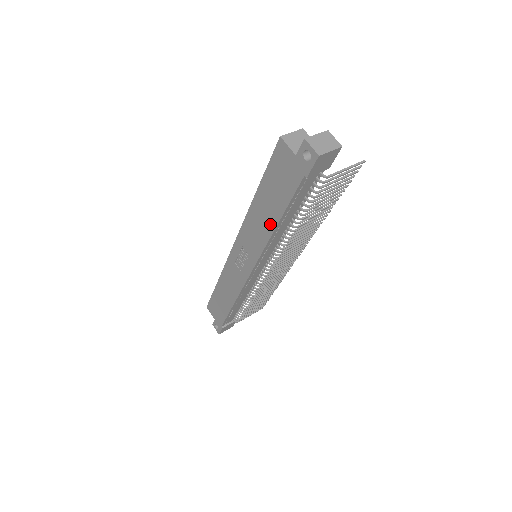
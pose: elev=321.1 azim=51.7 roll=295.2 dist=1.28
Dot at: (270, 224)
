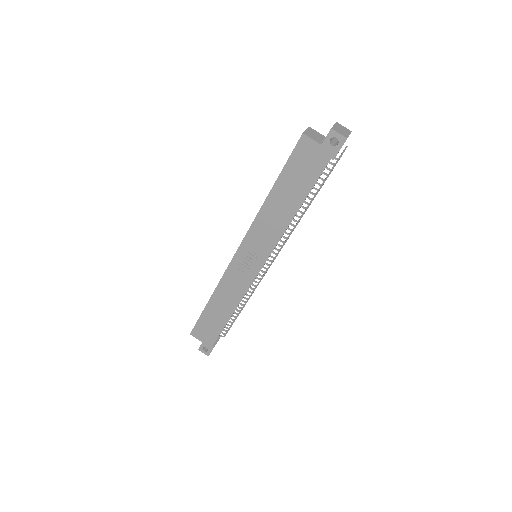
Dot at: (288, 214)
